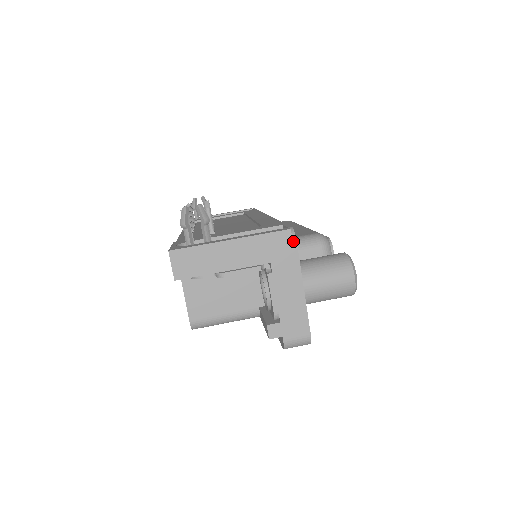
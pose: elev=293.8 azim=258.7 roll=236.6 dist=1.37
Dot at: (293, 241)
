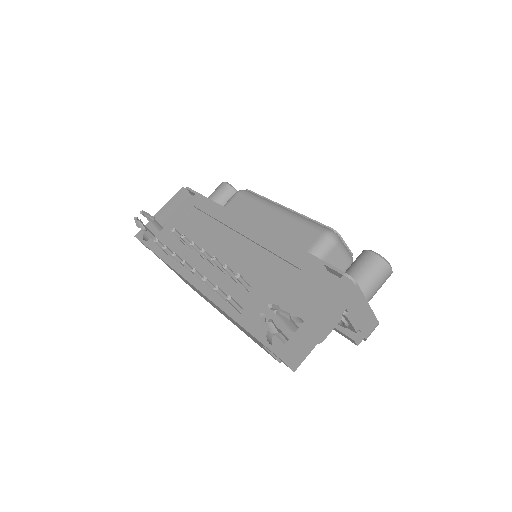
Dot at: (355, 285)
